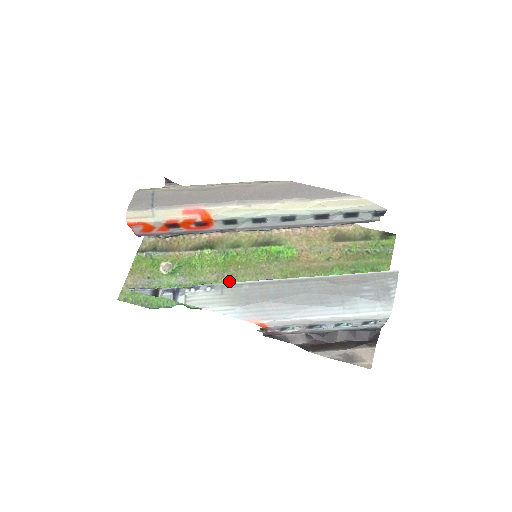
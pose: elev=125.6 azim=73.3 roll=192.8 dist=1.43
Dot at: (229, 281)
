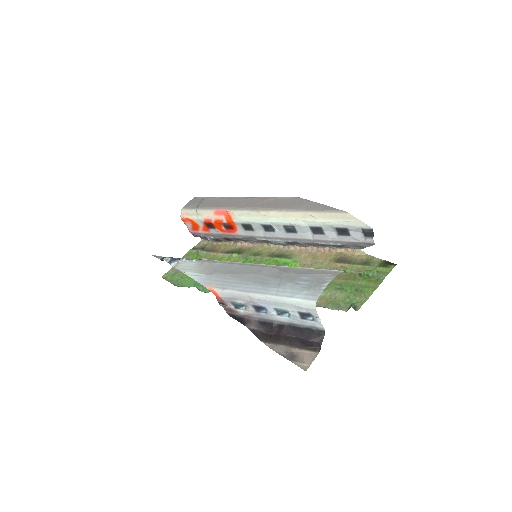
Dot at: occluded
